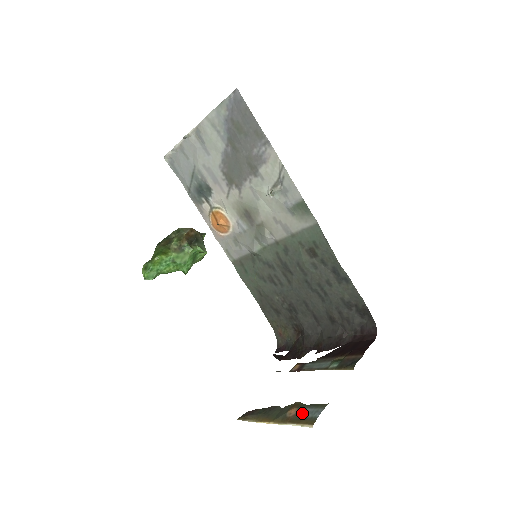
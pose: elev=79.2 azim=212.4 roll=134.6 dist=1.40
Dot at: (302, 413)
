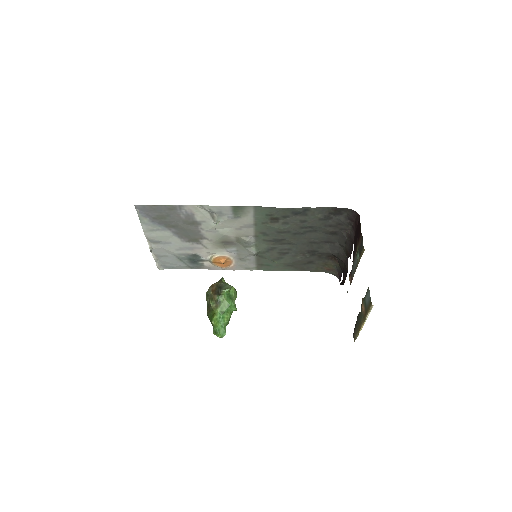
Dot at: (366, 304)
